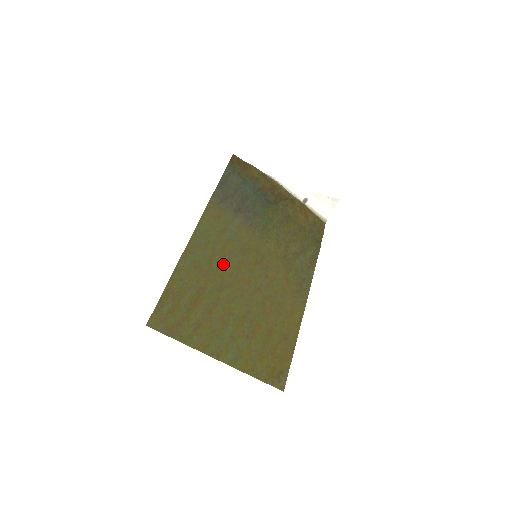
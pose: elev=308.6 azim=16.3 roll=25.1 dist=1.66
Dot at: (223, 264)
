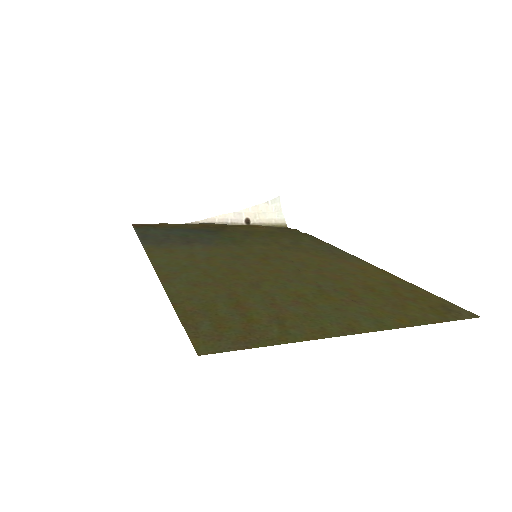
Dot at: (227, 272)
